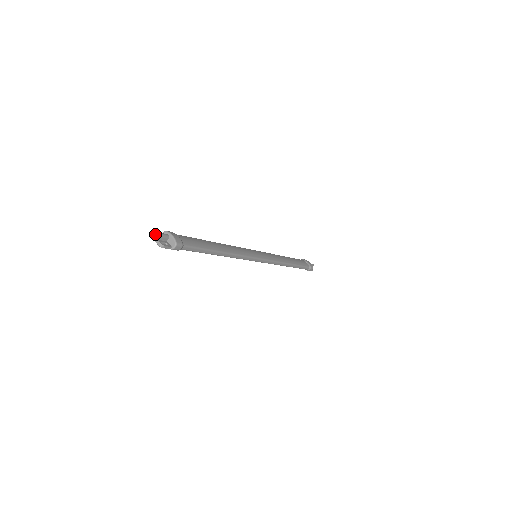
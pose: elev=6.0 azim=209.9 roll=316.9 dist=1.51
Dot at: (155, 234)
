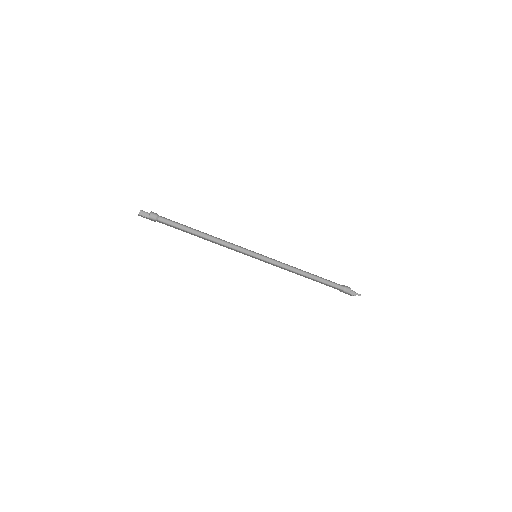
Dot at: (139, 212)
